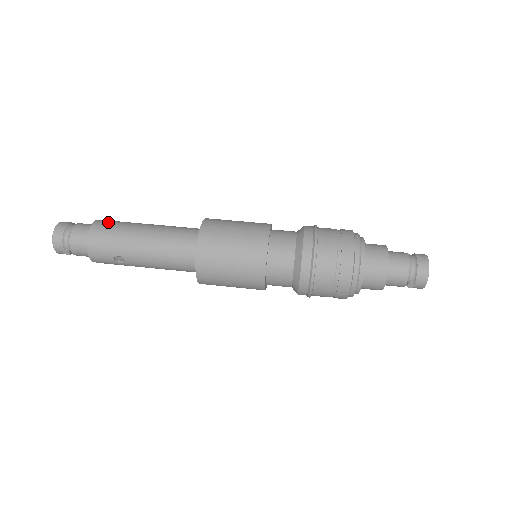
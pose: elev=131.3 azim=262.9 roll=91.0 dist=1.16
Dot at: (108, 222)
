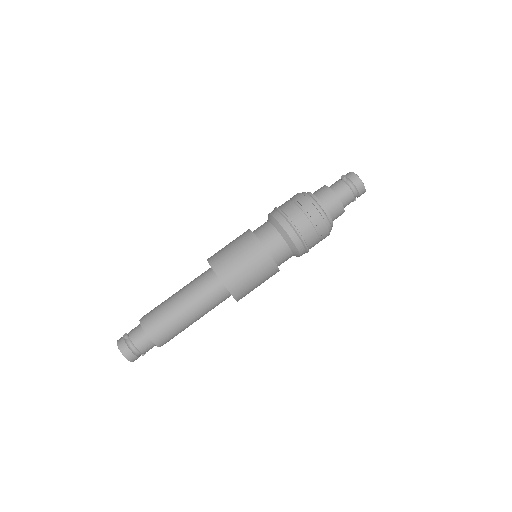
Dot at: (159, 331)
